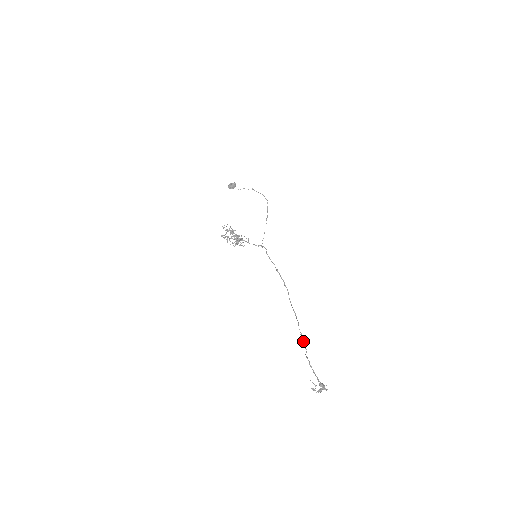
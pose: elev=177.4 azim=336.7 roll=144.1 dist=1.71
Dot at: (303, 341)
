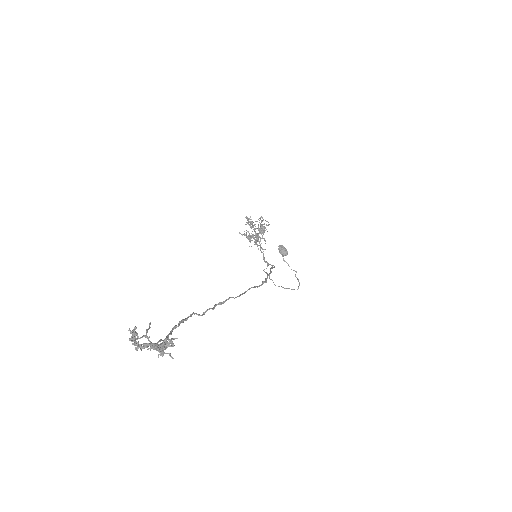
Dot at: (213, 307)
